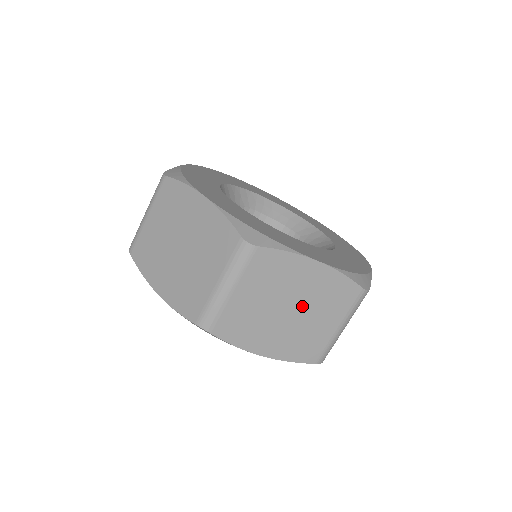
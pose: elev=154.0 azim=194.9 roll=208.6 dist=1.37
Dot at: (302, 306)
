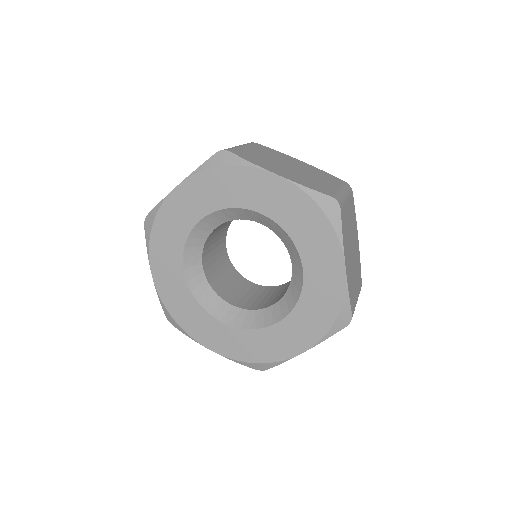
Dot at: (354, 257)
